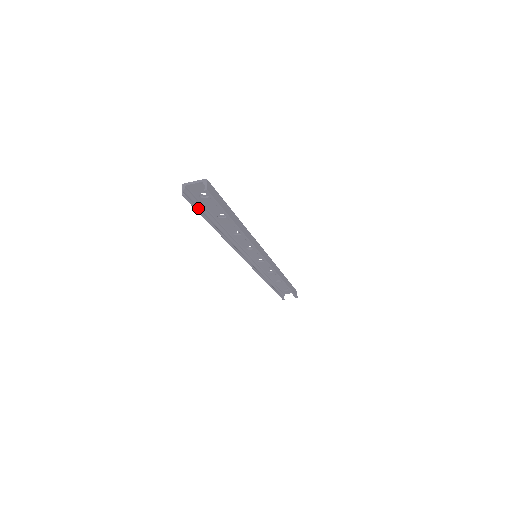
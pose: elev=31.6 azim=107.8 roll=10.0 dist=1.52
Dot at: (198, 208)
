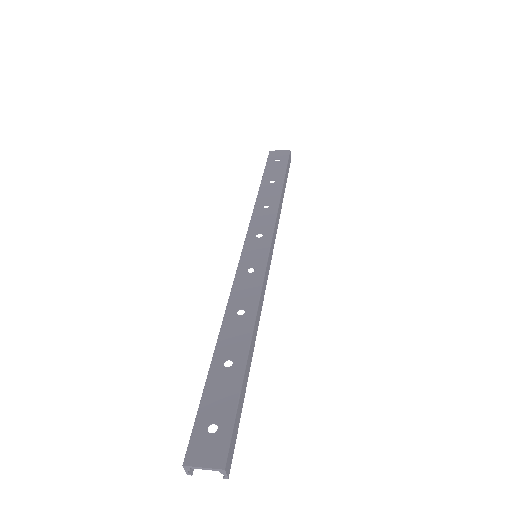
Dot at: occluded
